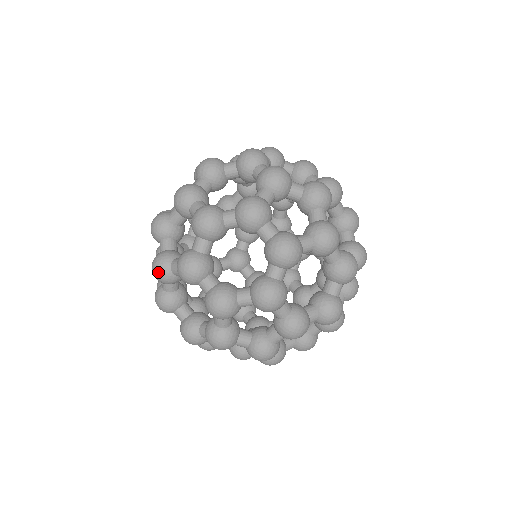
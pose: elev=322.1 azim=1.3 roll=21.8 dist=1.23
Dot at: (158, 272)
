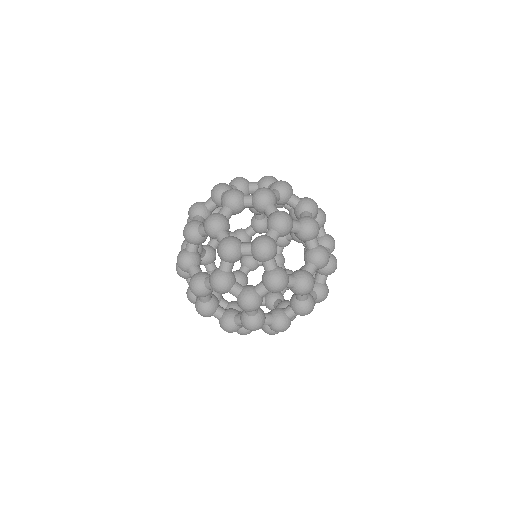
Dot at: (188, 229)
